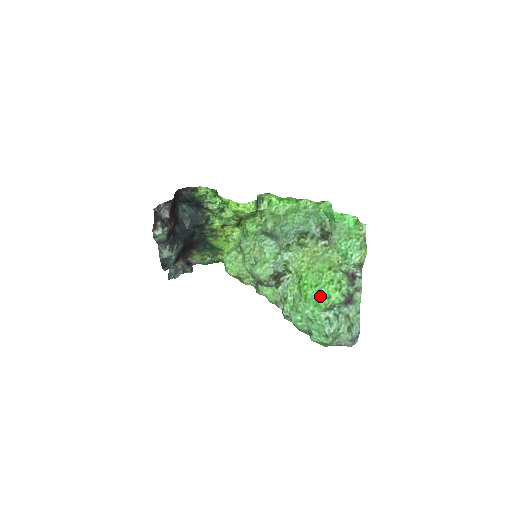
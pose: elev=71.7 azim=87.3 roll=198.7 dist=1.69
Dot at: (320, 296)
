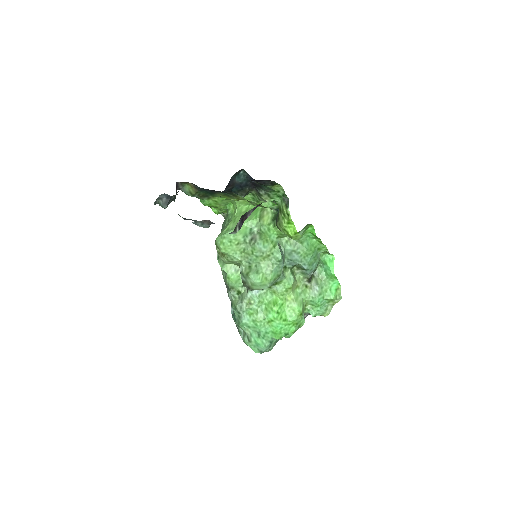
Dot at: (282, 330)
